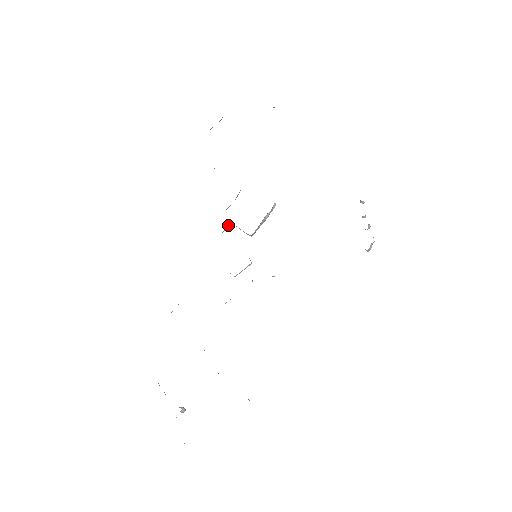
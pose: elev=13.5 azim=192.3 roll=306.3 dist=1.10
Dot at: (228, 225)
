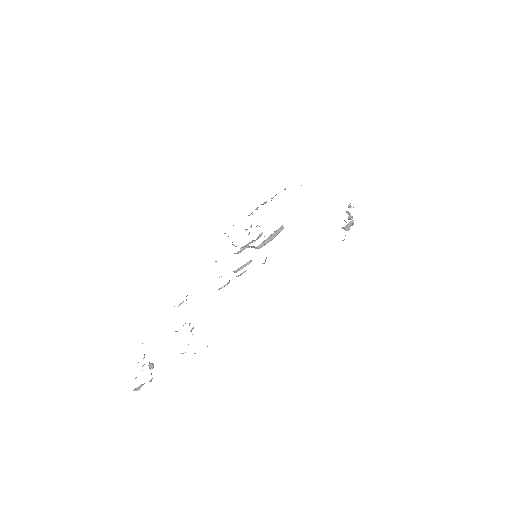
Dot at: (245, 247)
